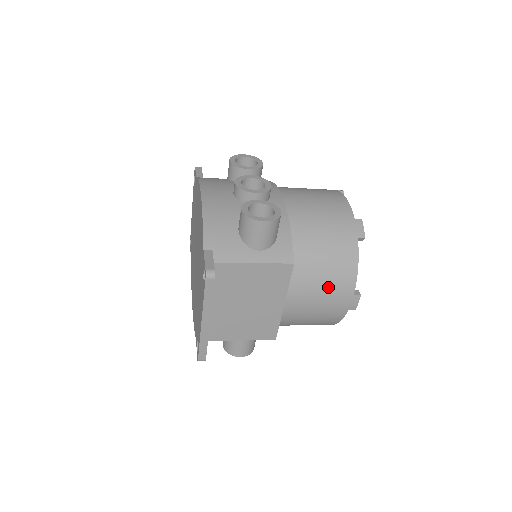
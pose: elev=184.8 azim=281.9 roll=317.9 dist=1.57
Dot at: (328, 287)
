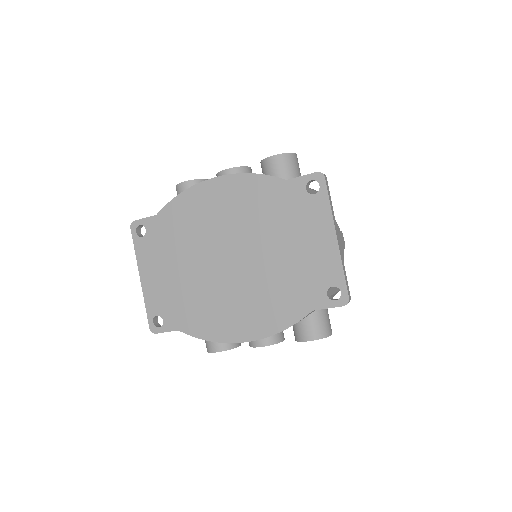
Dot at: occluded
